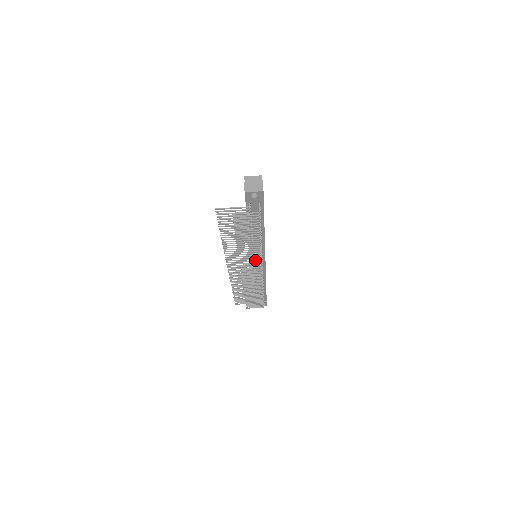
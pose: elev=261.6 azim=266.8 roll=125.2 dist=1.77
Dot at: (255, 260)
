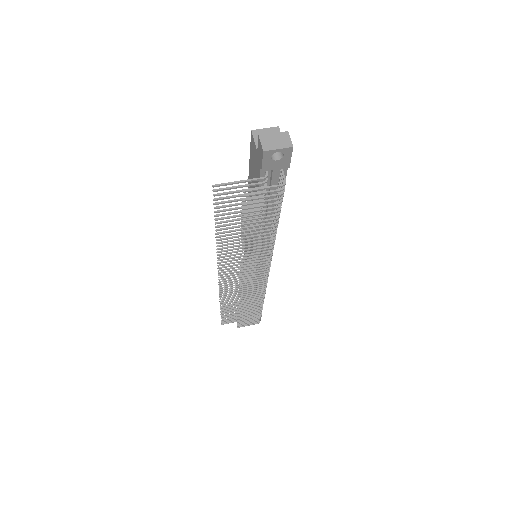
Dot at: (261, 262)
